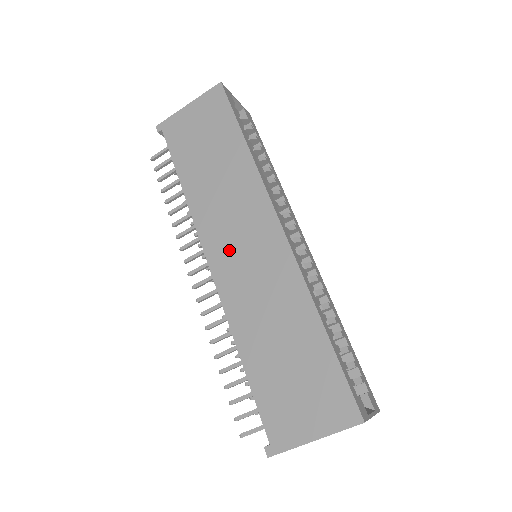
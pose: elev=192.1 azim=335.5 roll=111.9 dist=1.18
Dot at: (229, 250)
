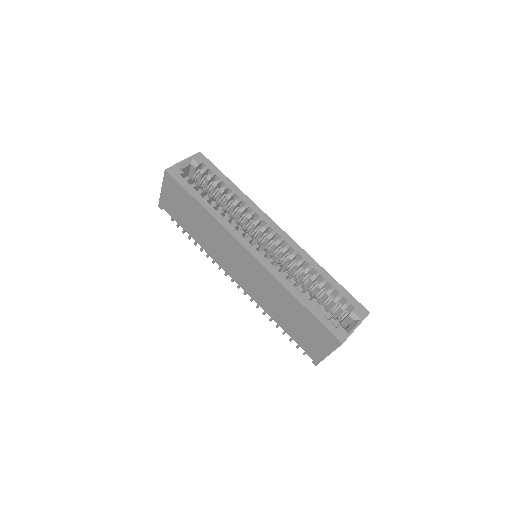
Dot at: (236, 270)
